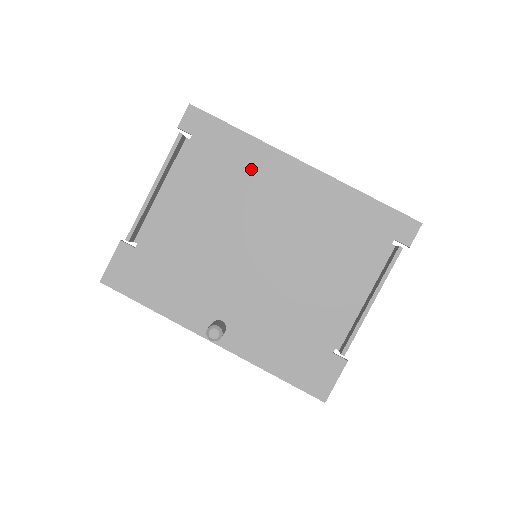
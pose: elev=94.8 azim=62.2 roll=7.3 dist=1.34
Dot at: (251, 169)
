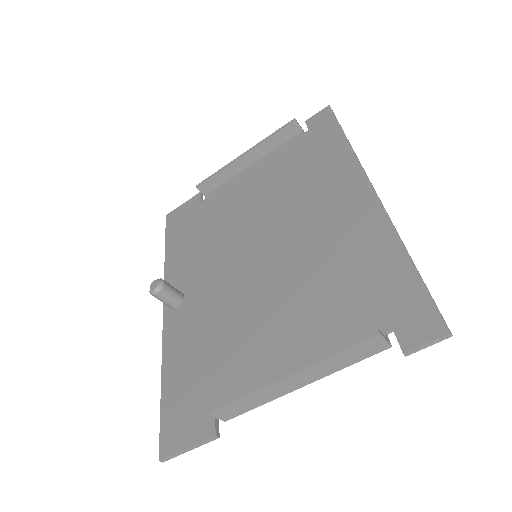
Dot at: (323, 174)
